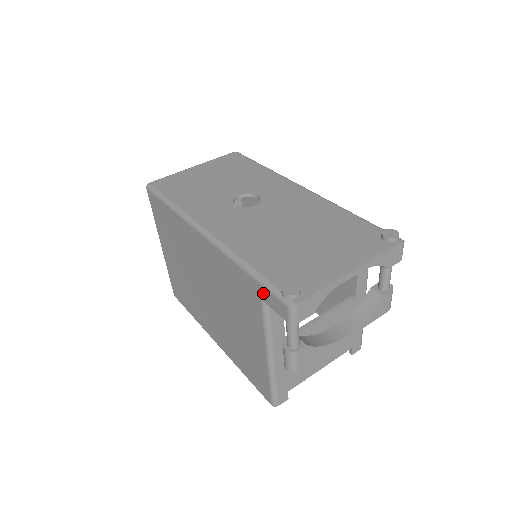
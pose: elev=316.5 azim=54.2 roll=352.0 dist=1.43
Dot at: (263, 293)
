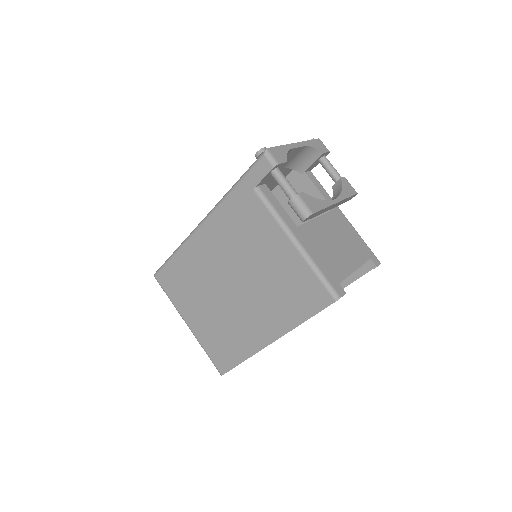
Dot at: (250, 180)
